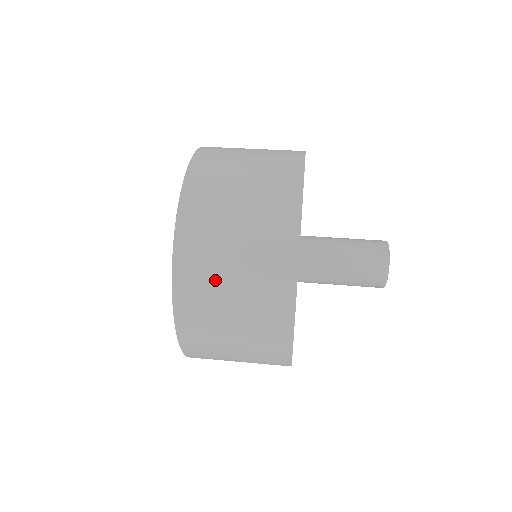
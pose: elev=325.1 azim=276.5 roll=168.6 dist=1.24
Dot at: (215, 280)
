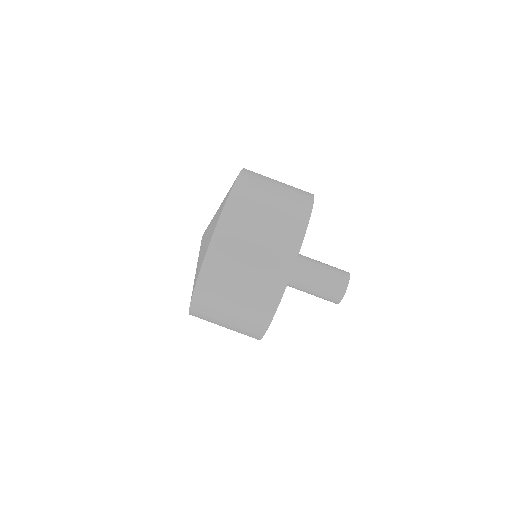
Dot at: (230, 277)
